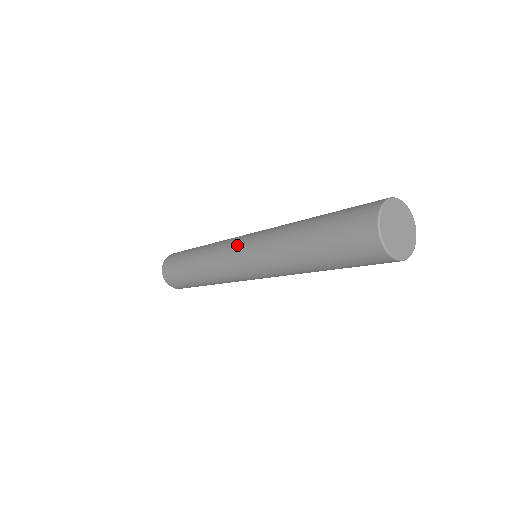
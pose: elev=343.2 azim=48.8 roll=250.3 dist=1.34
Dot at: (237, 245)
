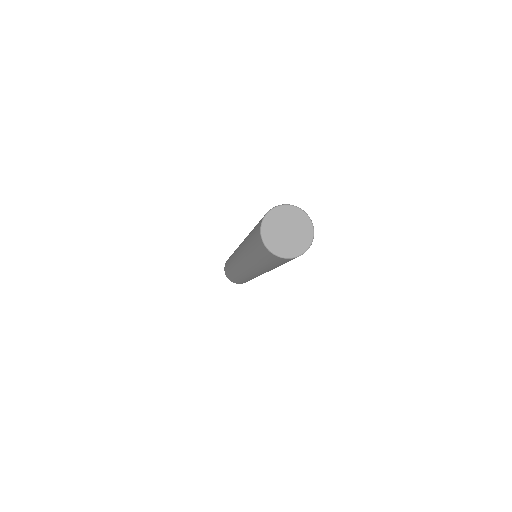
Dot at: (237, 250)
